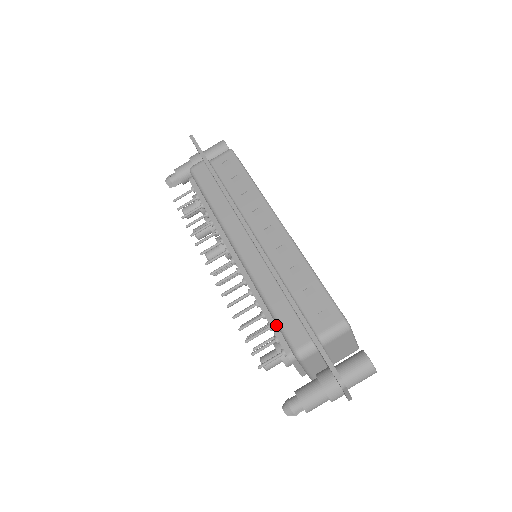
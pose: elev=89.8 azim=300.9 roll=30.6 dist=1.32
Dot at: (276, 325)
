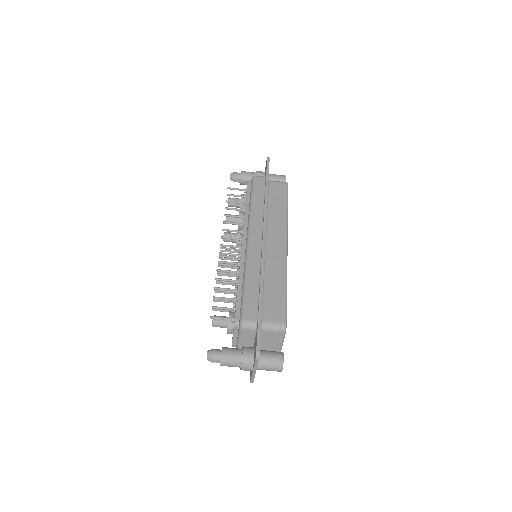
Dot at: (241, 299)
